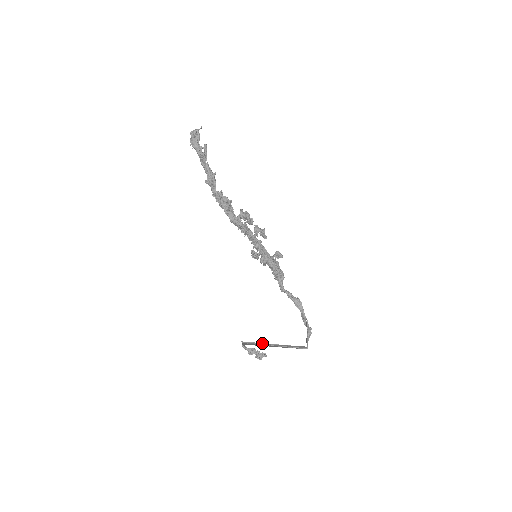
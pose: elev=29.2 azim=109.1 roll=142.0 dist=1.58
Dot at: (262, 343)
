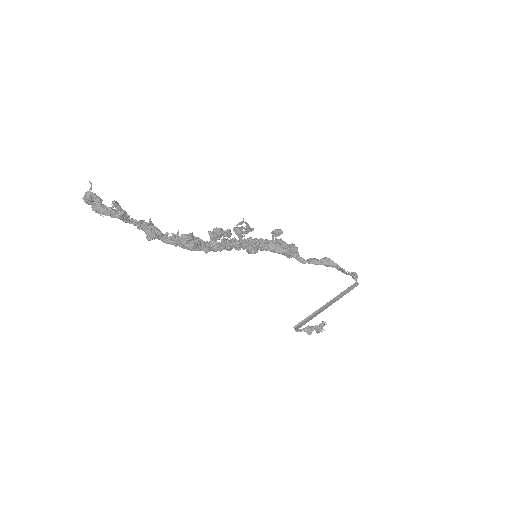
Dot at: (313, 313)
